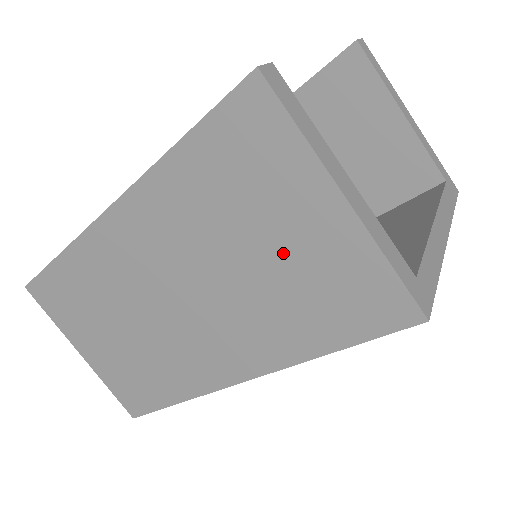
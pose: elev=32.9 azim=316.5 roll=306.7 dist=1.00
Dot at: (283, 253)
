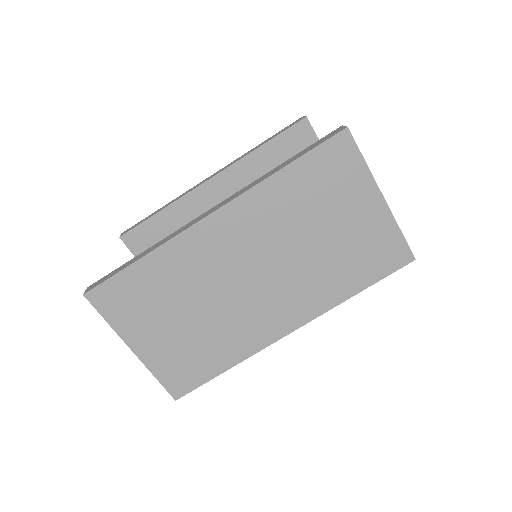
Dot at: (342, 231)
